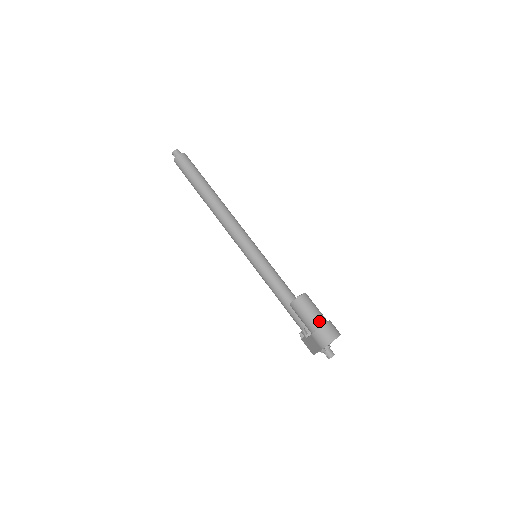
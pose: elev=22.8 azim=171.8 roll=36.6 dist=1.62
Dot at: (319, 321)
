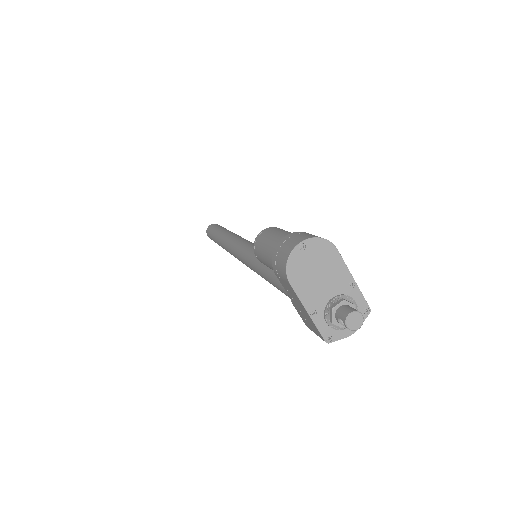
Dot at: occluded
